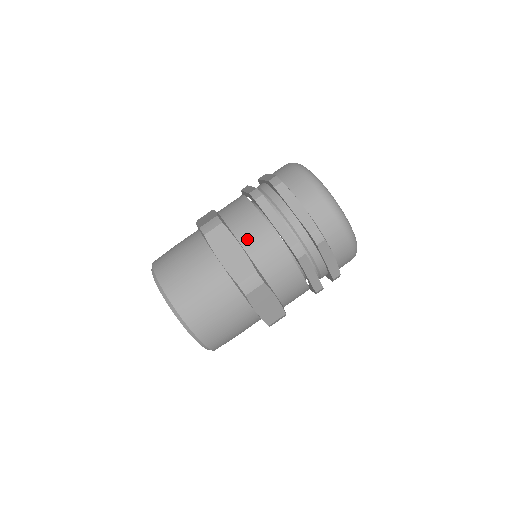
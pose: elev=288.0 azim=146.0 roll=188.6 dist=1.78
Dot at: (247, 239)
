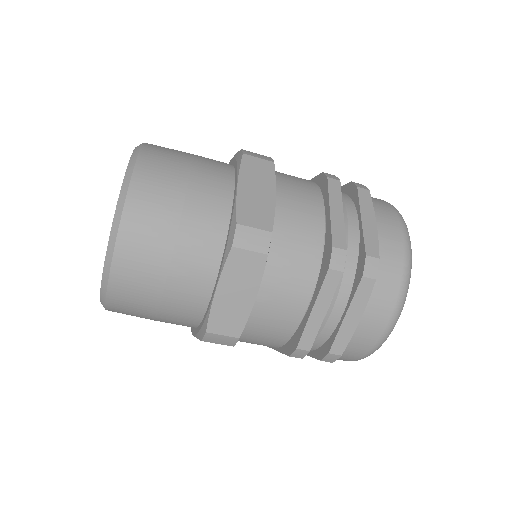
Dot at: (288, 198)
